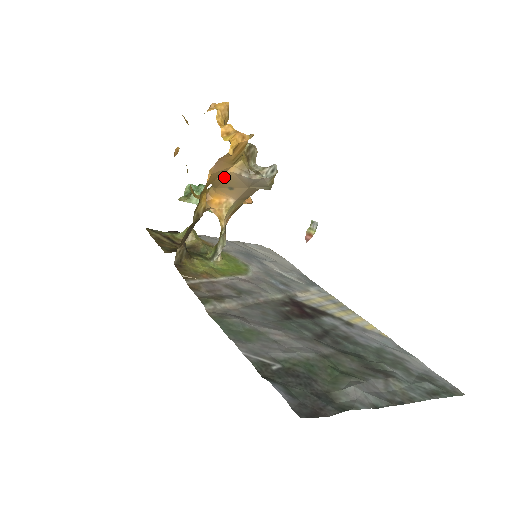
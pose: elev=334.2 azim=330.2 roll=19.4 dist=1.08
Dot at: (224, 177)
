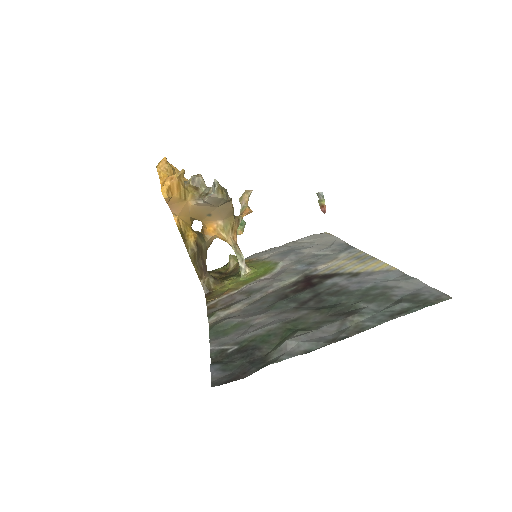
Dot at: (193, 211)
